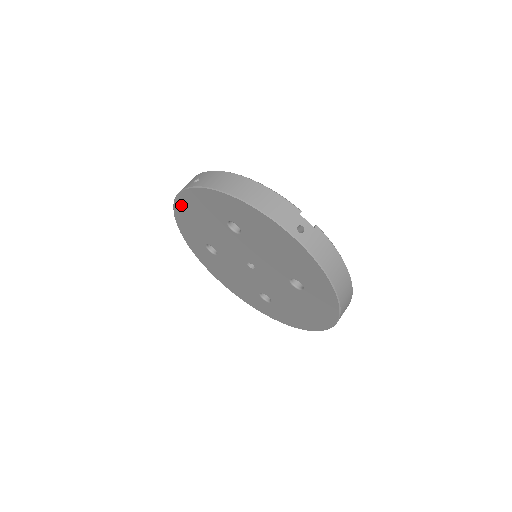
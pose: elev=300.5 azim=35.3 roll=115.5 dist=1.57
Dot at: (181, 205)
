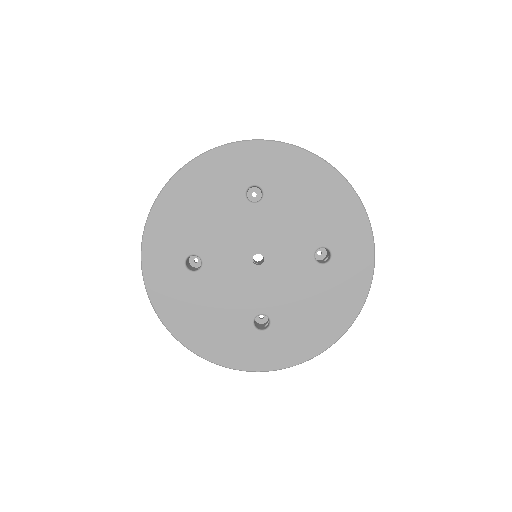
Dot at: (173, 192)
